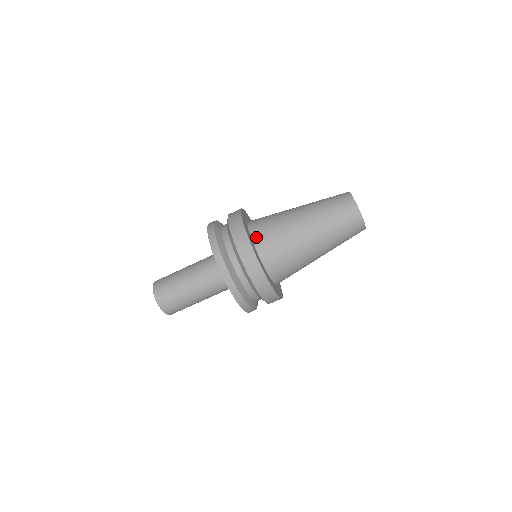
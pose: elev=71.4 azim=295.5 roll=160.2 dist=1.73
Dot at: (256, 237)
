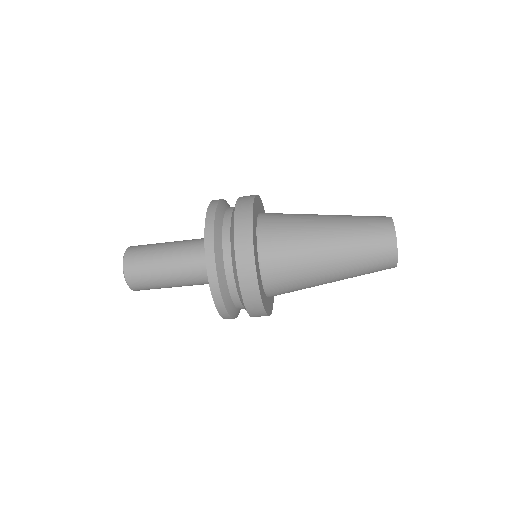
Dot at: (262, 227)
